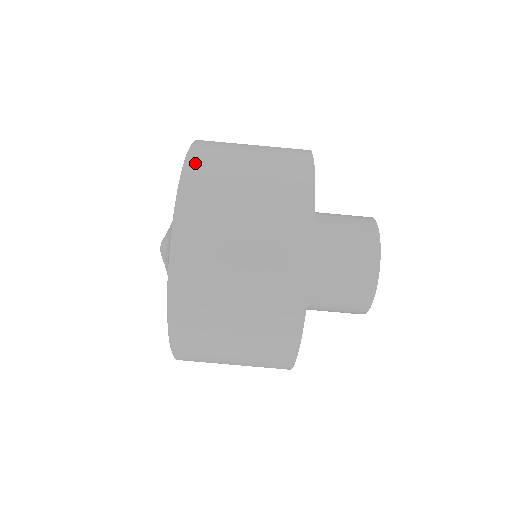
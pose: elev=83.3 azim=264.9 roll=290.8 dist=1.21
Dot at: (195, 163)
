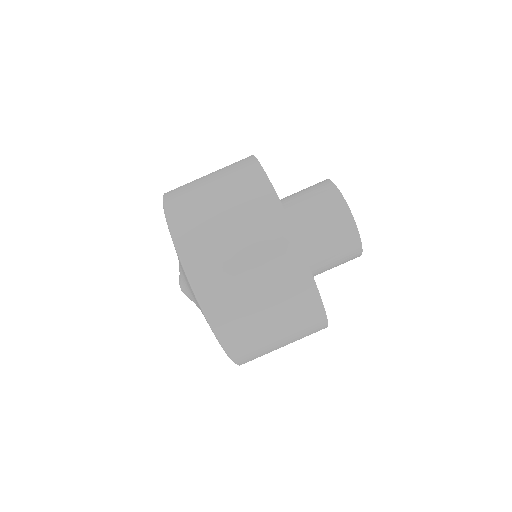
Dot at: (178, 227)
